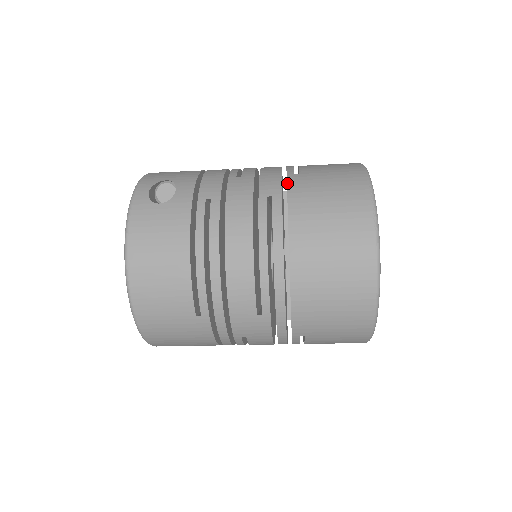
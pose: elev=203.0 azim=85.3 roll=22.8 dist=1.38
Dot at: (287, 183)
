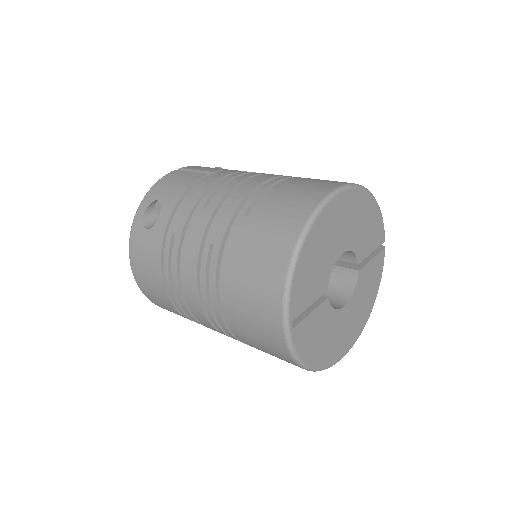
Dot at: (230, 229)
